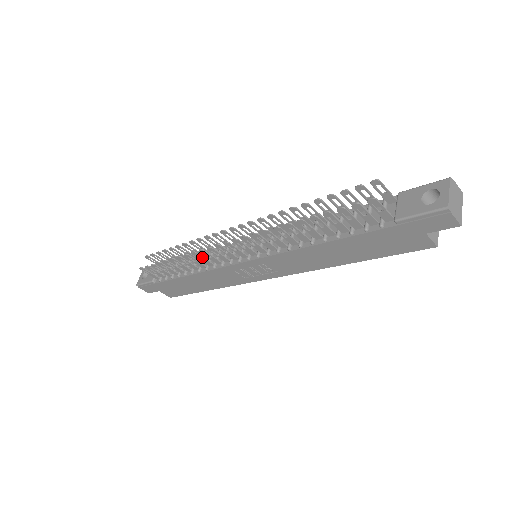
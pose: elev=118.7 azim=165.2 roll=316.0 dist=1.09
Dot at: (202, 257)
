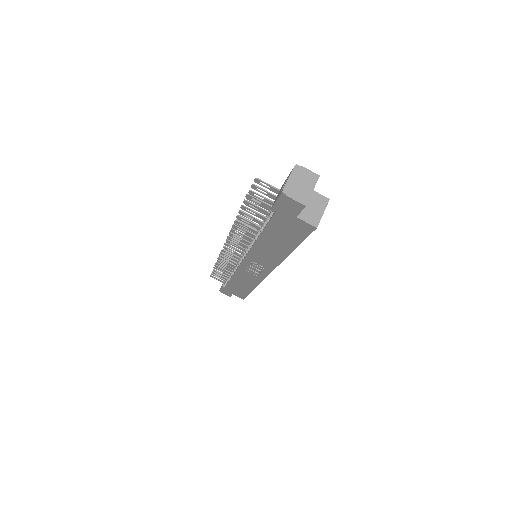
Dot at: (225, 261)
